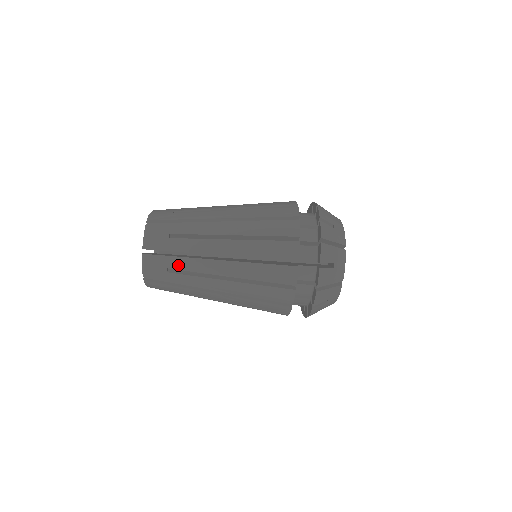
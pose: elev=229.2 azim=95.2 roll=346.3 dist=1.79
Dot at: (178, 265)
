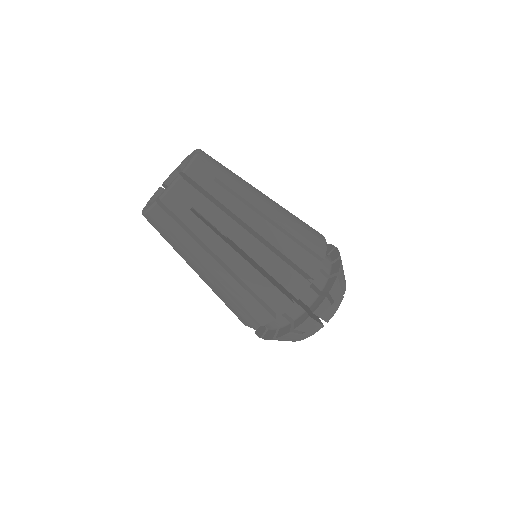
Dot at: (180, 236)
